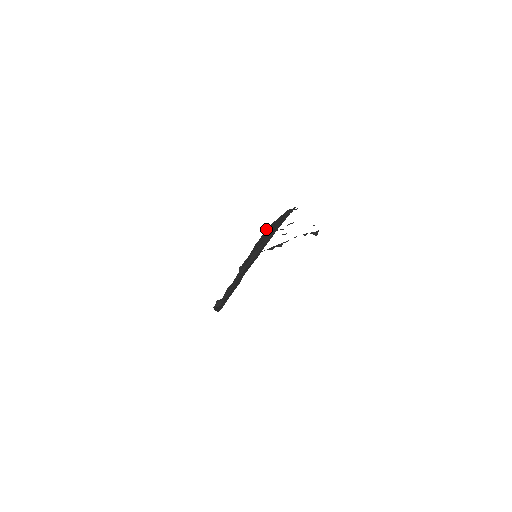
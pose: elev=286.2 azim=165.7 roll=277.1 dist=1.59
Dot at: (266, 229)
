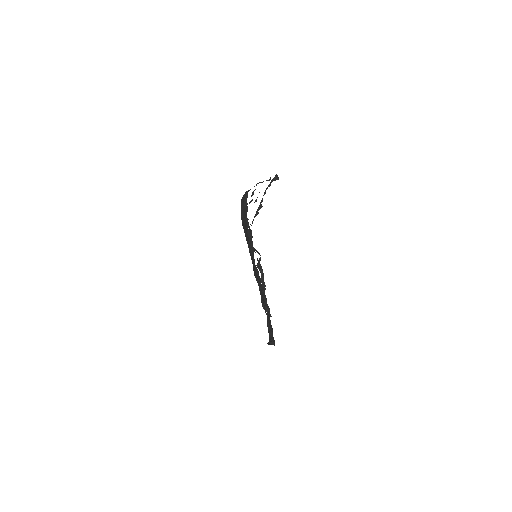
Dot at: (242, 225)
